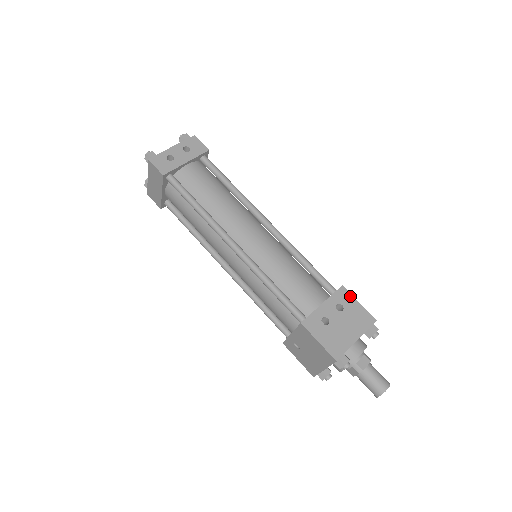
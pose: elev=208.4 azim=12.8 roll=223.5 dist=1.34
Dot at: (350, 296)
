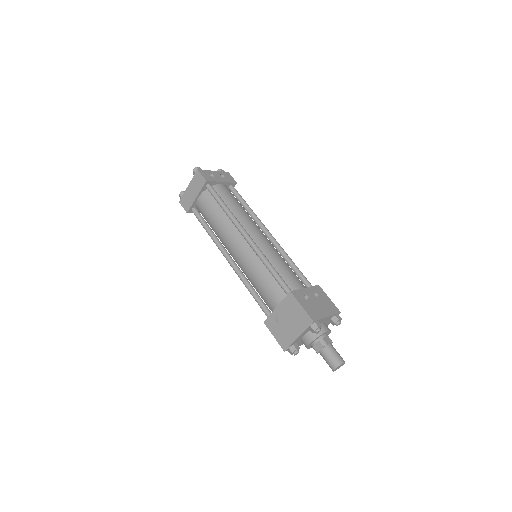
Dot at: (324, 292)
